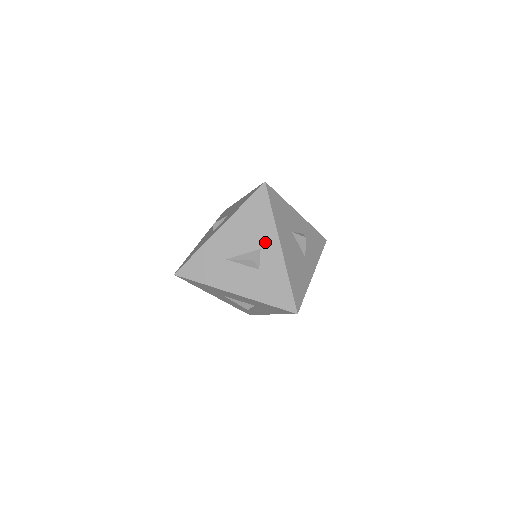
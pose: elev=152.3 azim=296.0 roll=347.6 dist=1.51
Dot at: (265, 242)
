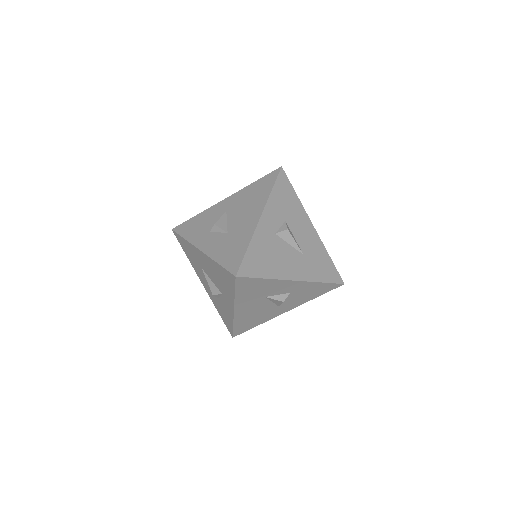
Dot at: (225, 296)
